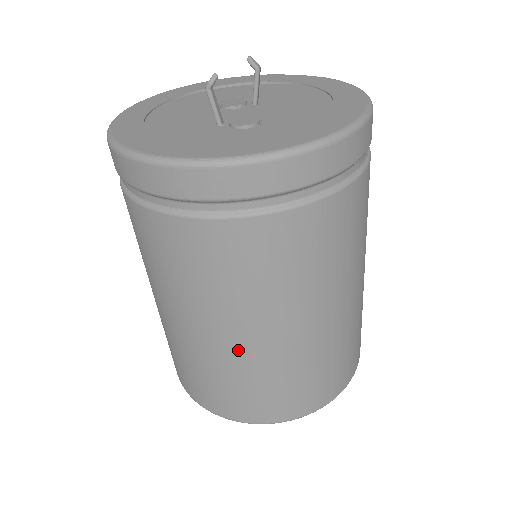
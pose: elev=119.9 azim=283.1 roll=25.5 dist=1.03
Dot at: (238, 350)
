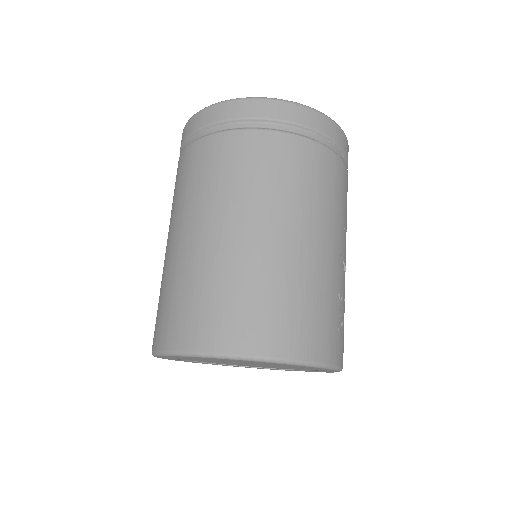
Dot at: (199, 247)
